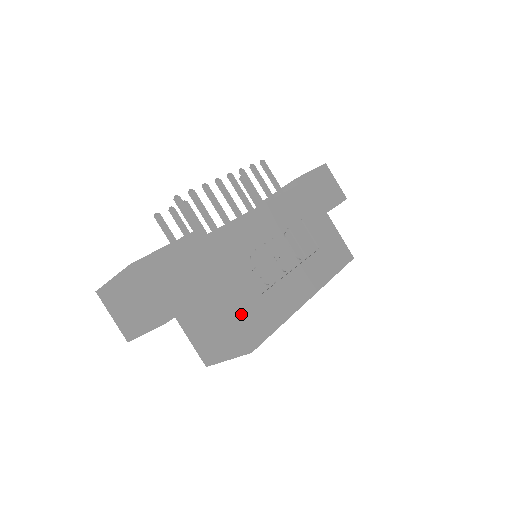
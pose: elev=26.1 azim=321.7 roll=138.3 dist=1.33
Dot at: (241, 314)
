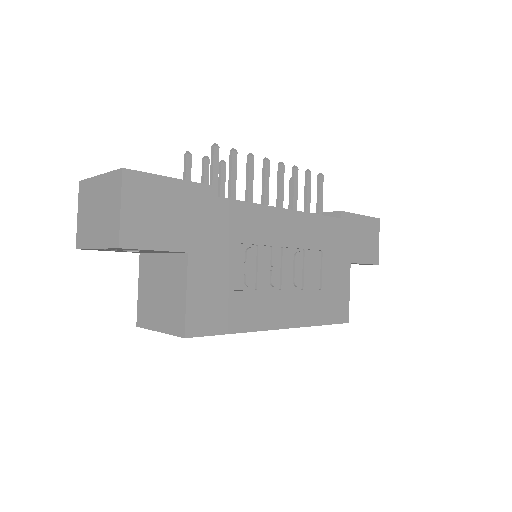
Dot at: (200, 294)
